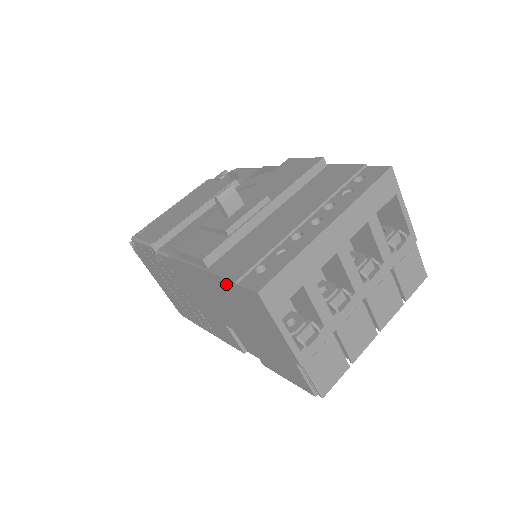
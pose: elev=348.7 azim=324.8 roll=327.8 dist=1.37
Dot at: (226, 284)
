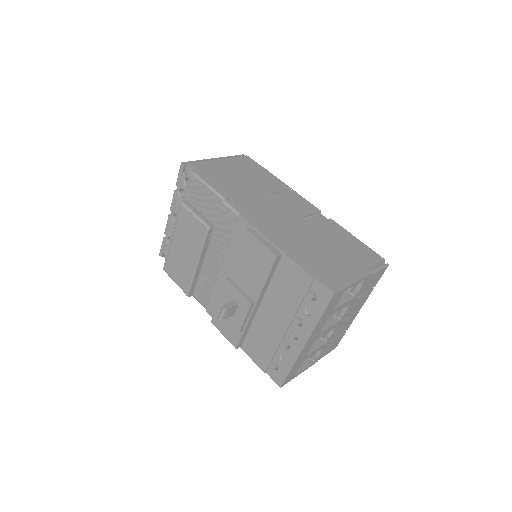
Dot at: occluded
